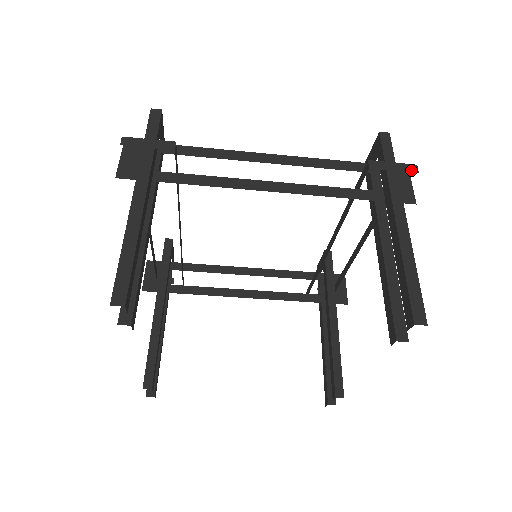
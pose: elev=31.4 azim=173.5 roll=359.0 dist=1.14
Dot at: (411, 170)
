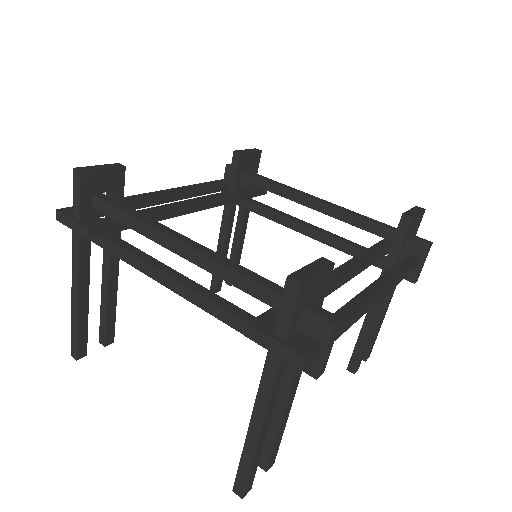
Dot at: (293, 362)
